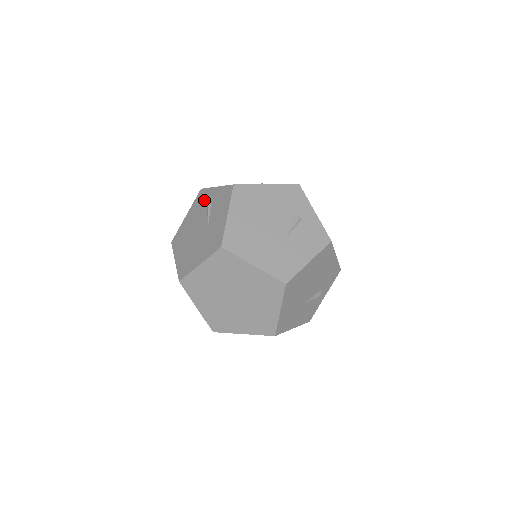
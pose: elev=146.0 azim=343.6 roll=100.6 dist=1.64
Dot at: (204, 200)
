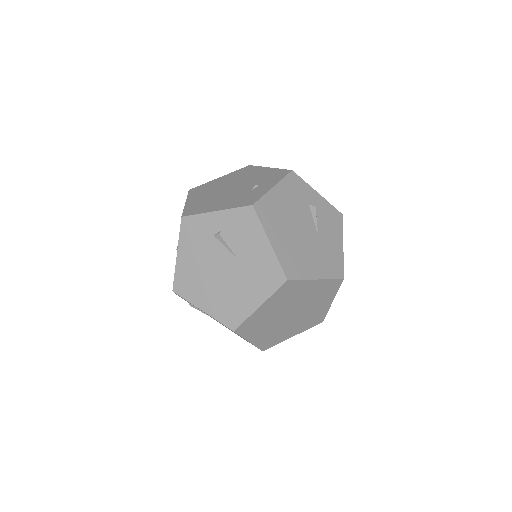
Dot at: (203, 231)
